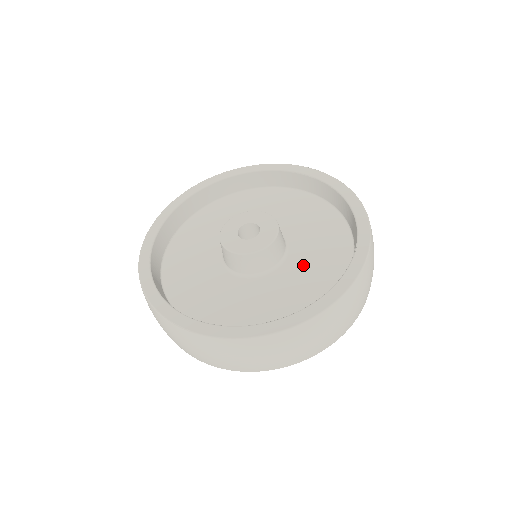
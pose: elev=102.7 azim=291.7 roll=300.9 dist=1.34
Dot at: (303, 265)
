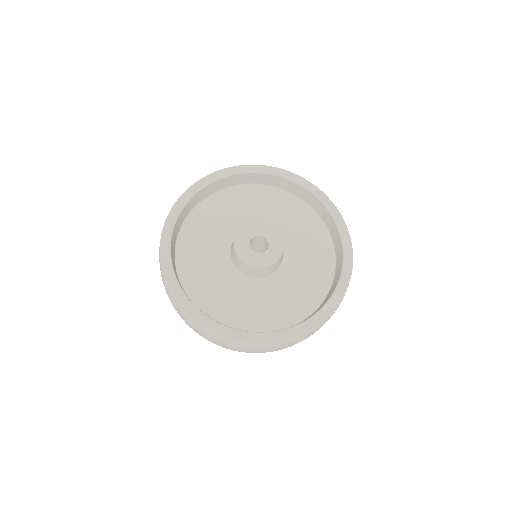
Dot at: (298, 270)
